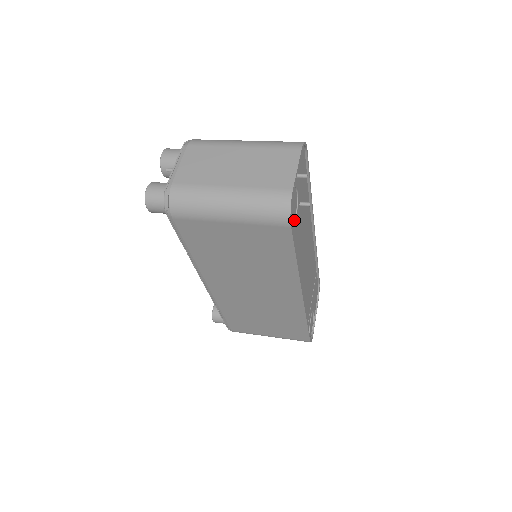
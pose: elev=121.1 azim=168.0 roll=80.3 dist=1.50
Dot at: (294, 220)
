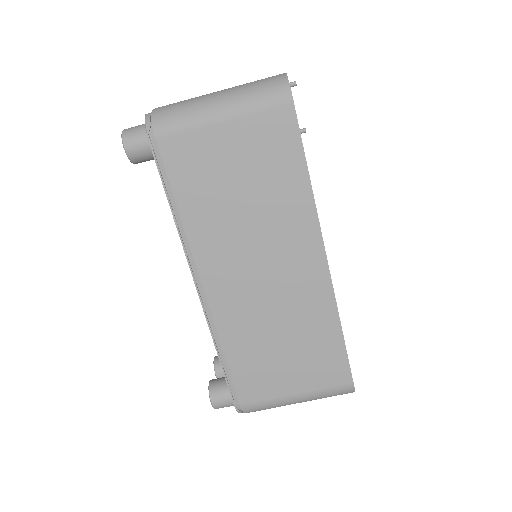
Dot at: occluded
